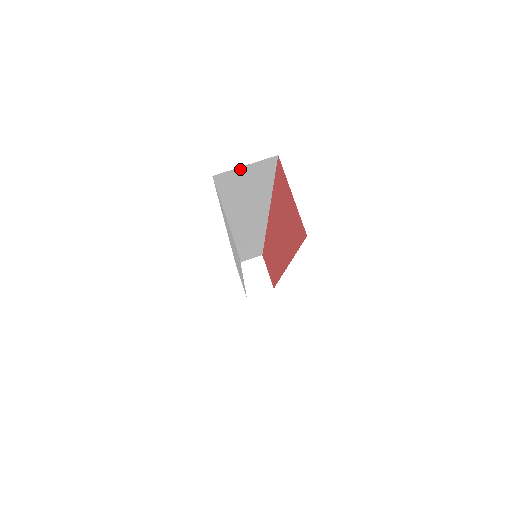
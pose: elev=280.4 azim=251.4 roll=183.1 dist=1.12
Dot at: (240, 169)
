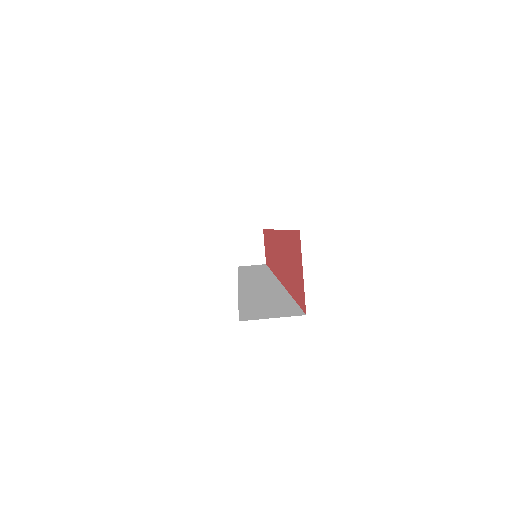
Dot at: occluded
